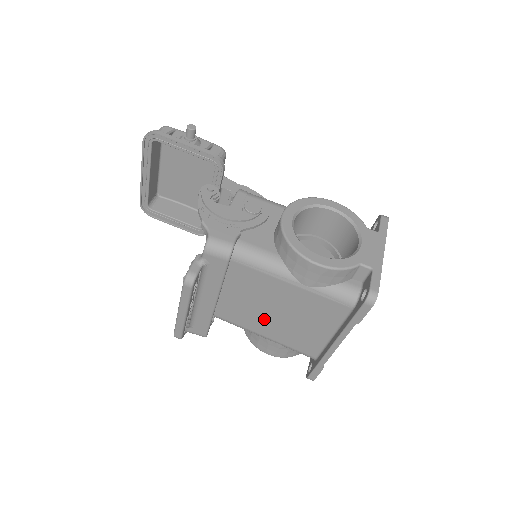
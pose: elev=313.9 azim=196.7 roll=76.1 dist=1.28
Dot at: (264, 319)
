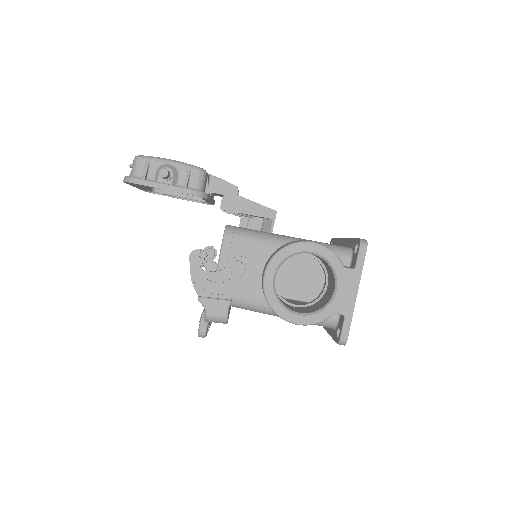
Dot at: occluded
